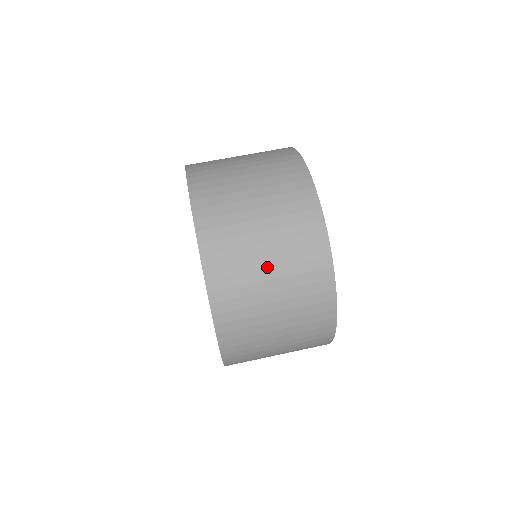
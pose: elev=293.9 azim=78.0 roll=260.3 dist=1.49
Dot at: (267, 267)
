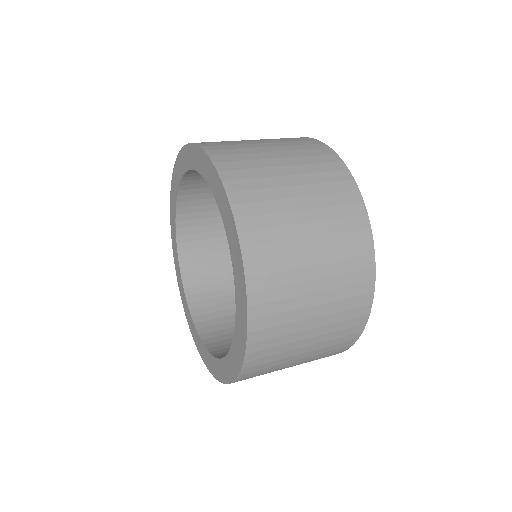
Dot at: (310, 250)
